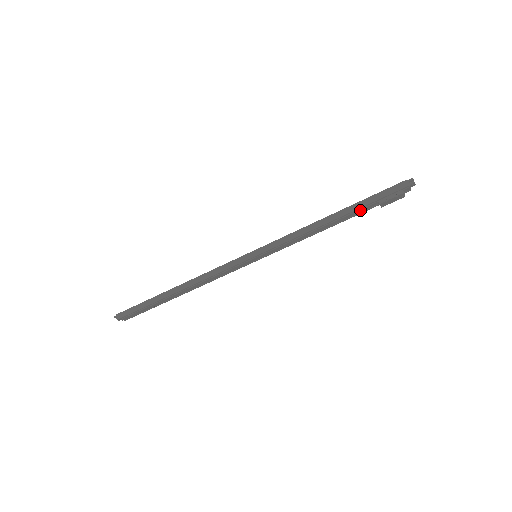
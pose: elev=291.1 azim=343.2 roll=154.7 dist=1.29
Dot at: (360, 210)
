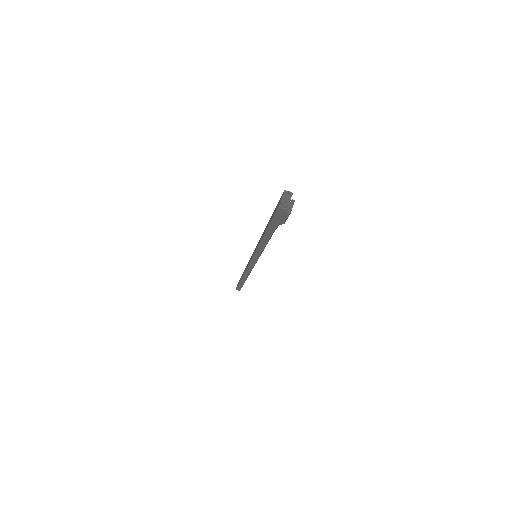
Dot at: occluded
